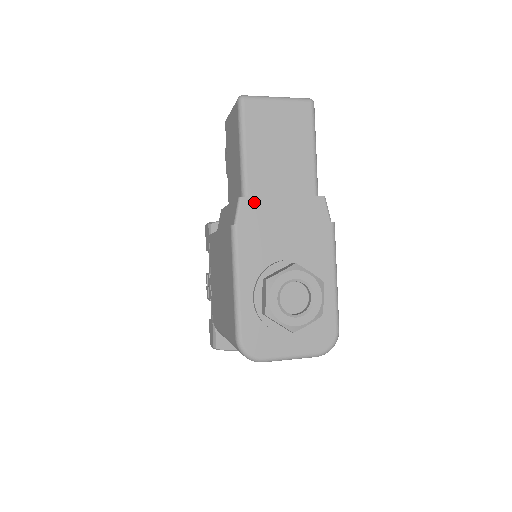
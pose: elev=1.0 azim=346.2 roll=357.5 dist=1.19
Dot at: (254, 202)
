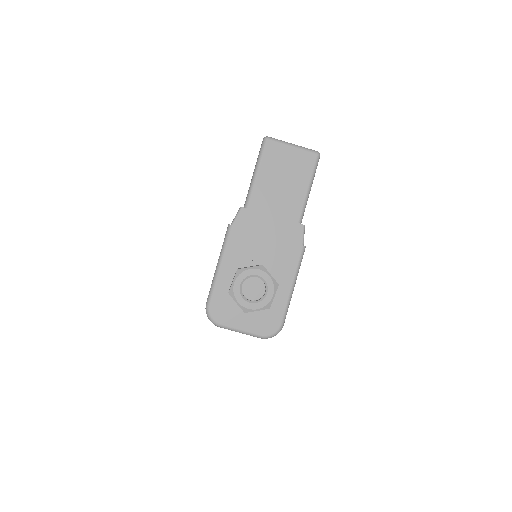
Dot at: (250, 213)
